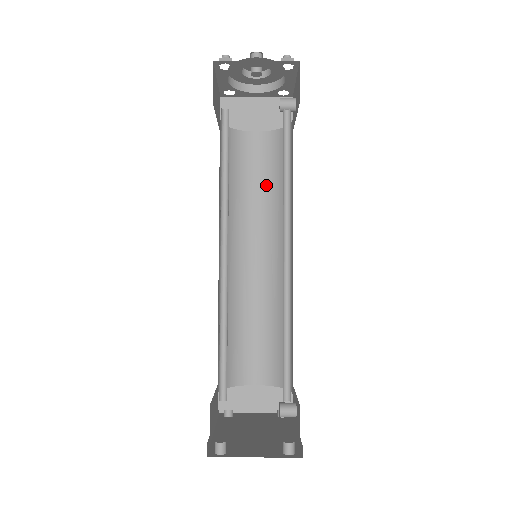
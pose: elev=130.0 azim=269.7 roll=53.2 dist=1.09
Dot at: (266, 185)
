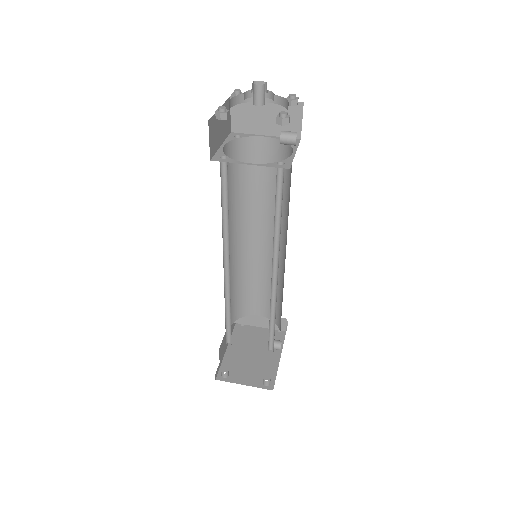
Dot at: (272, 186)
